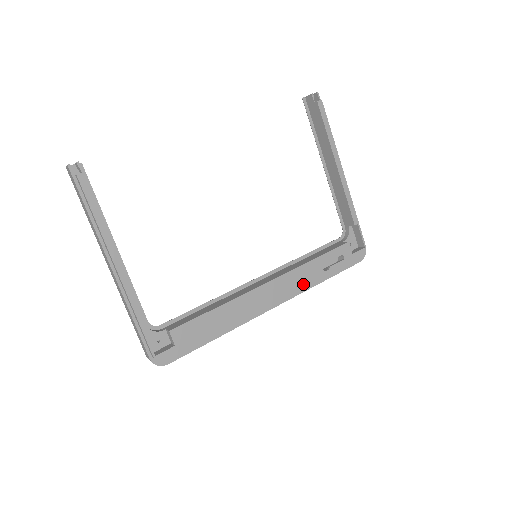
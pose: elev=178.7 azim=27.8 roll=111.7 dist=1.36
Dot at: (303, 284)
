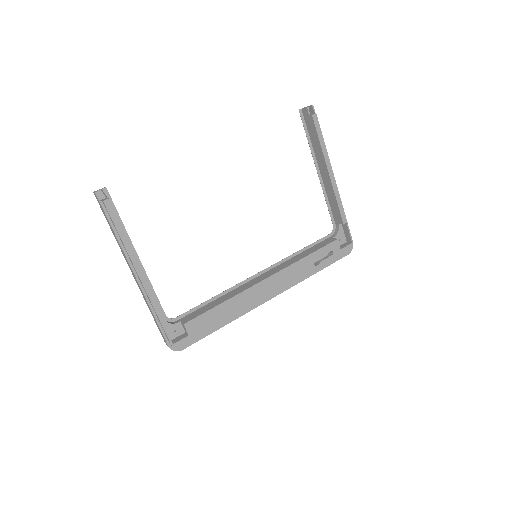
Dot at: (296, 278)
